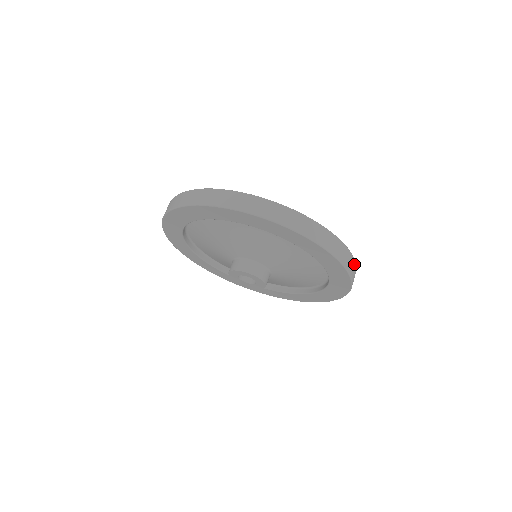
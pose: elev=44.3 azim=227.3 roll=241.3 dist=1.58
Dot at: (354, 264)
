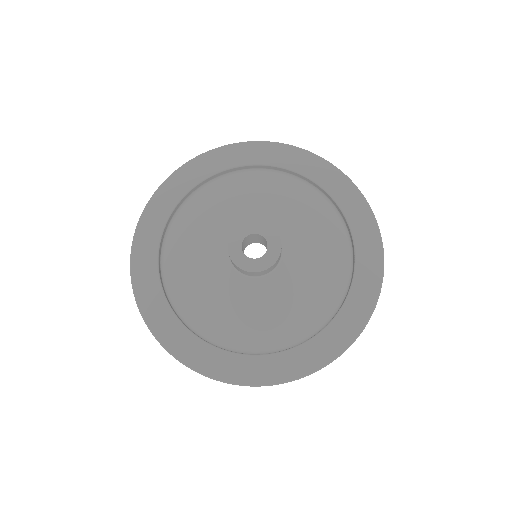
Dot at: occluded
